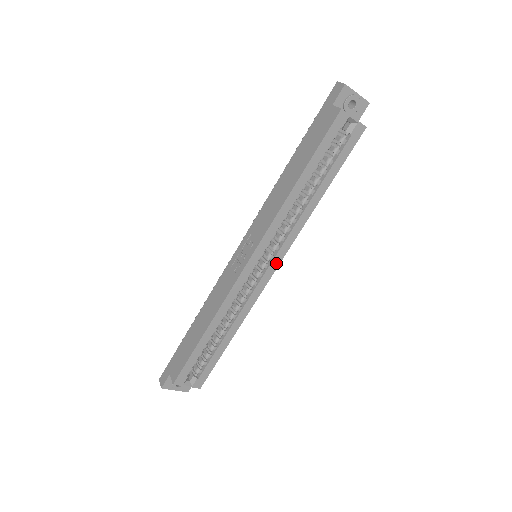
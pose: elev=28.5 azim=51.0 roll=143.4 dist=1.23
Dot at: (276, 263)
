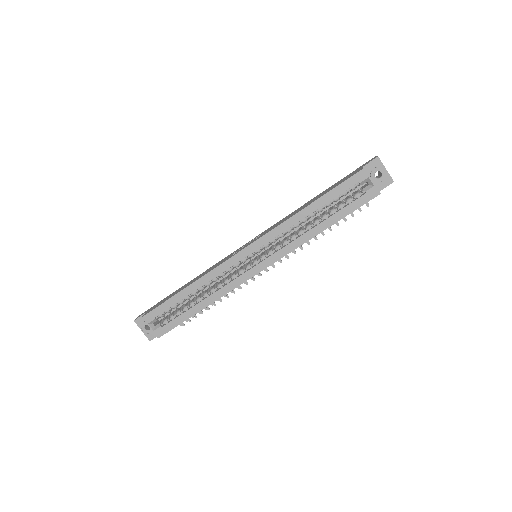
Dot at: (265, 265)
